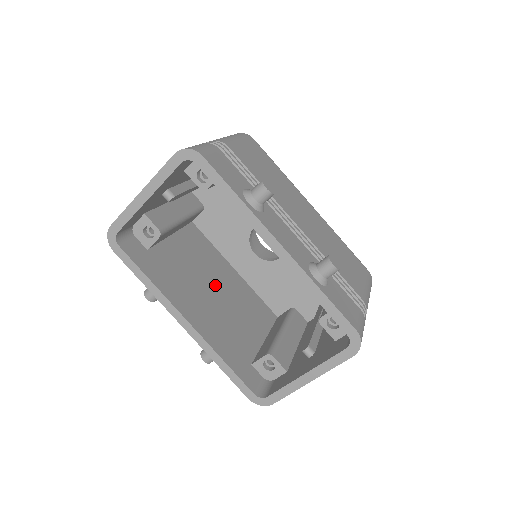
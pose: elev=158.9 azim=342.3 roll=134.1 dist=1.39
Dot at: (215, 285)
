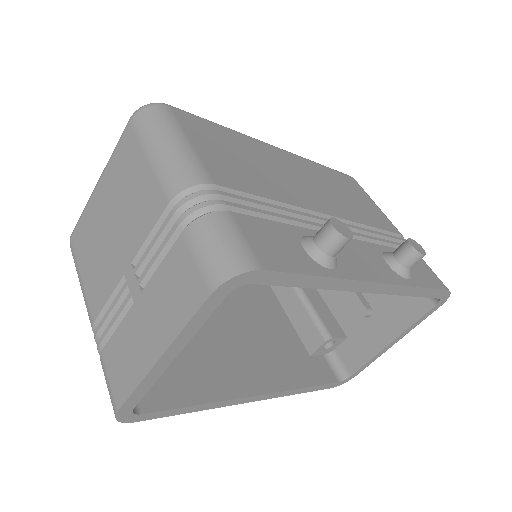
Dot at: (216, 311)
